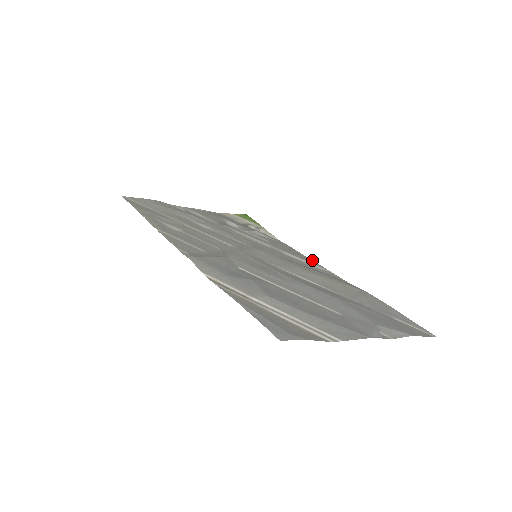
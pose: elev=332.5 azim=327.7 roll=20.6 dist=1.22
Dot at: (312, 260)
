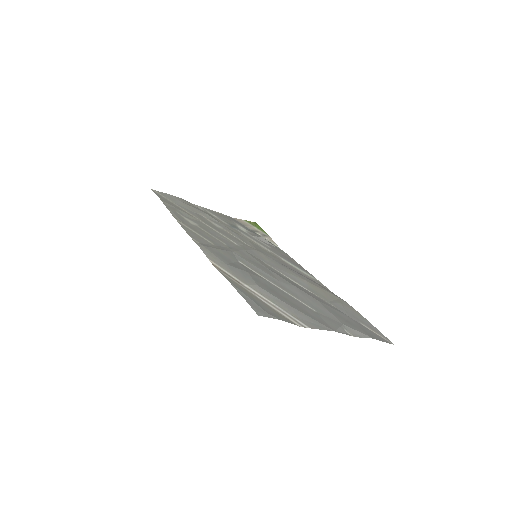
Dot at: occluded
